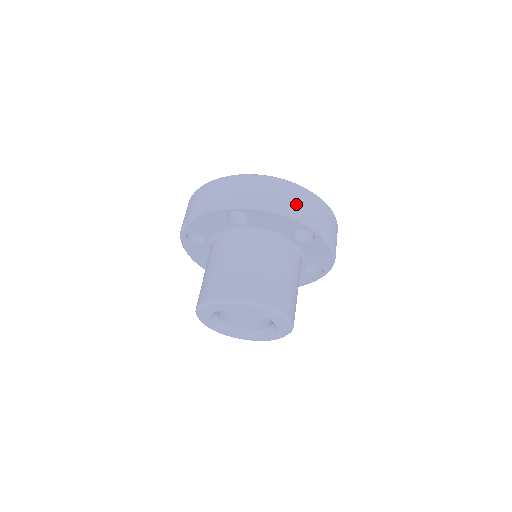
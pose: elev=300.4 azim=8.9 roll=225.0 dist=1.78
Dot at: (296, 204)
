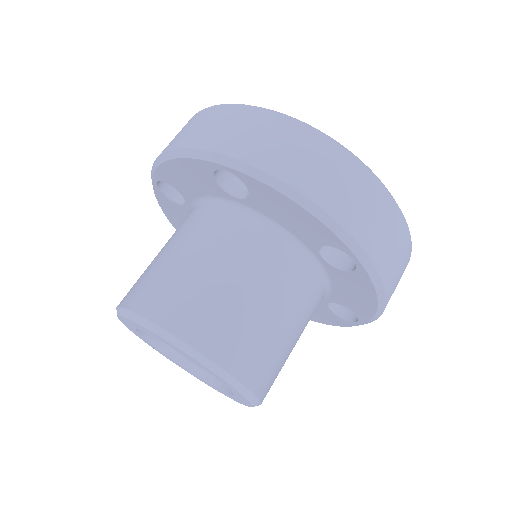
Dot at: (341, 197)
